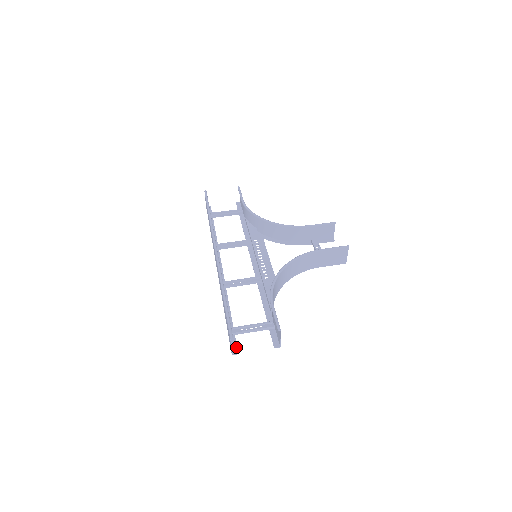
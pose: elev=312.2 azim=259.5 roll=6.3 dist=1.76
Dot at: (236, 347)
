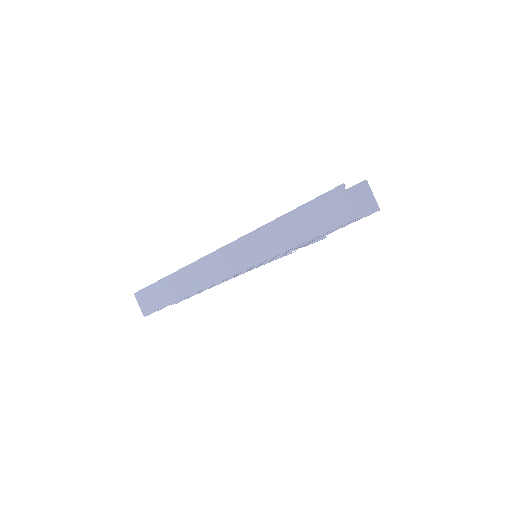
Dot at: (351, 221)
